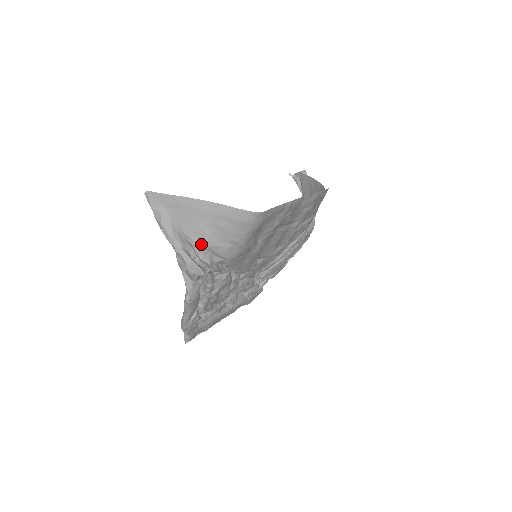
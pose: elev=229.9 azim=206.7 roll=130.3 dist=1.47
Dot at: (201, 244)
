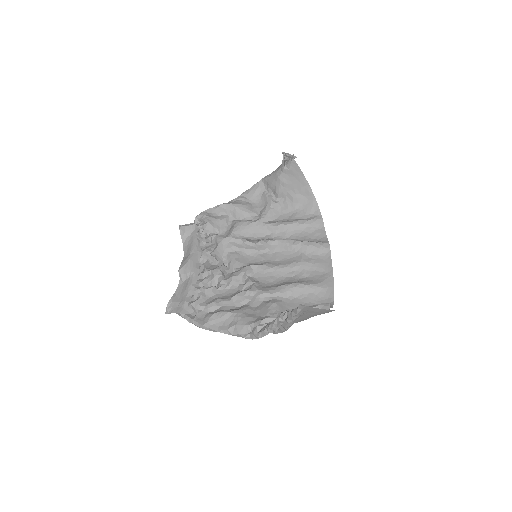
Dot at: occluded
